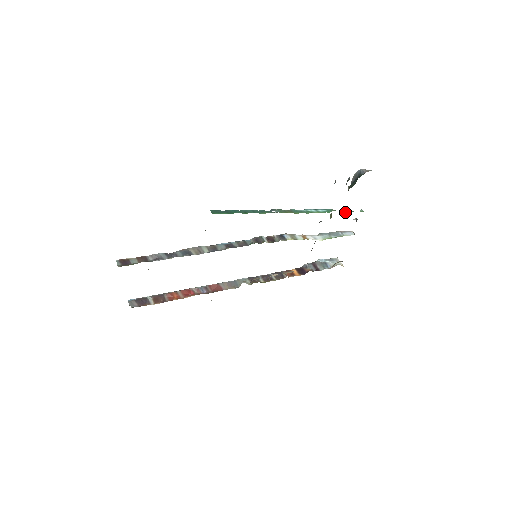
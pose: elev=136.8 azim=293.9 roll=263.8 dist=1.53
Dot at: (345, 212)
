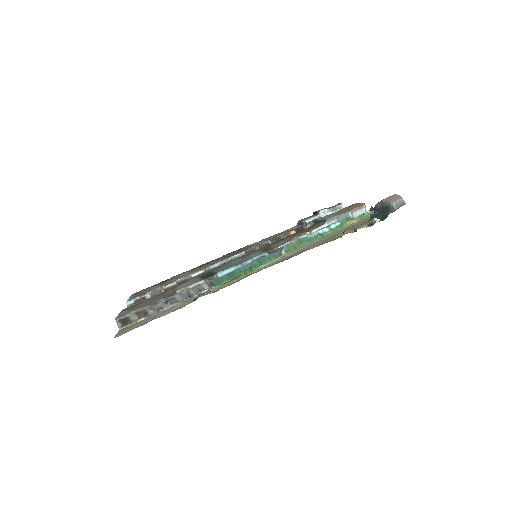
Dot at: (360, 218)
